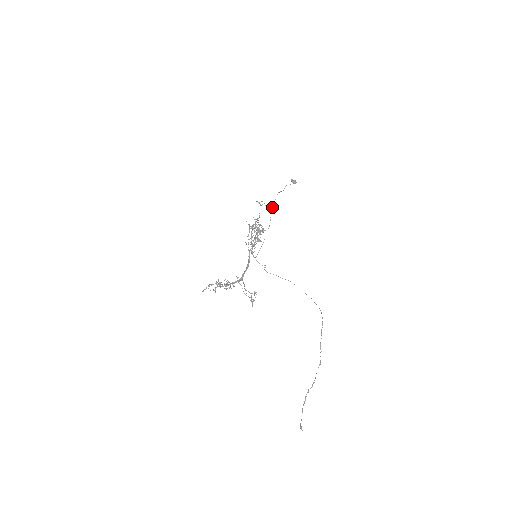
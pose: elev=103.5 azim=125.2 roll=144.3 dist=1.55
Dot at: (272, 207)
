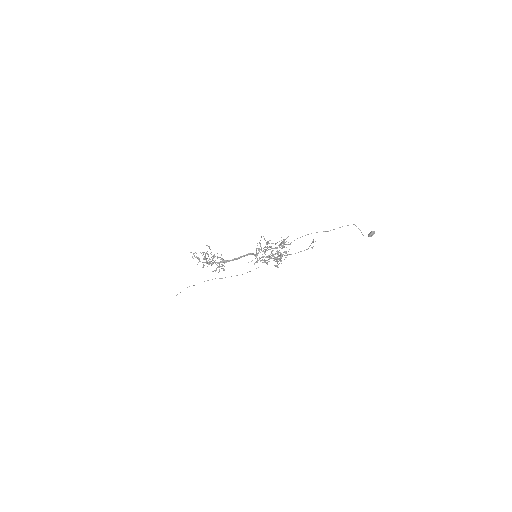
Dot at: (326, 231)
